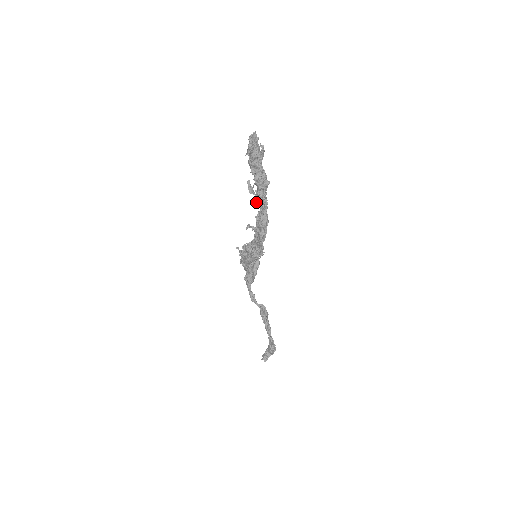
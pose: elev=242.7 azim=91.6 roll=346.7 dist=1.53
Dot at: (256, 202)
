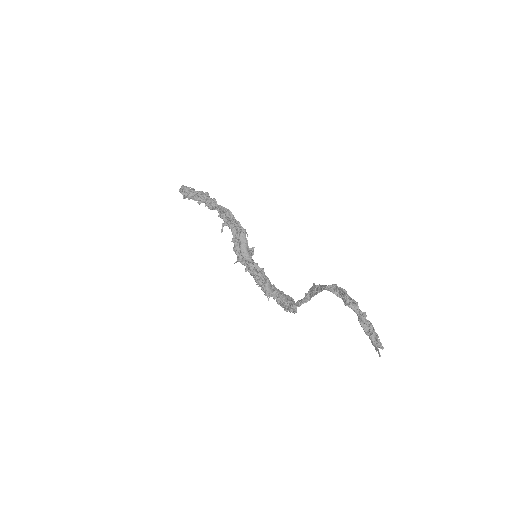
Dot at: (209, 207)
